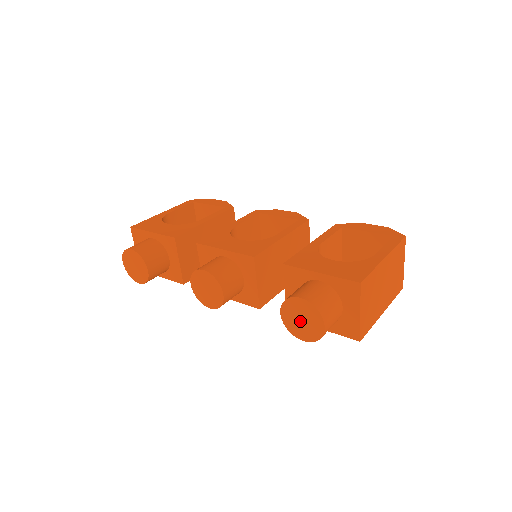
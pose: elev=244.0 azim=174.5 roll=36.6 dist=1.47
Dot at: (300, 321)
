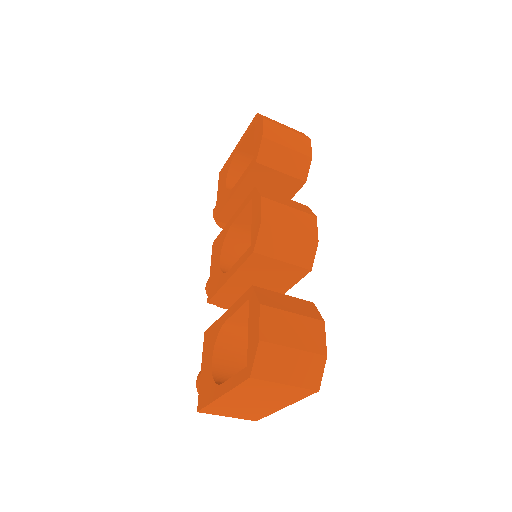
Dot at: occluded
